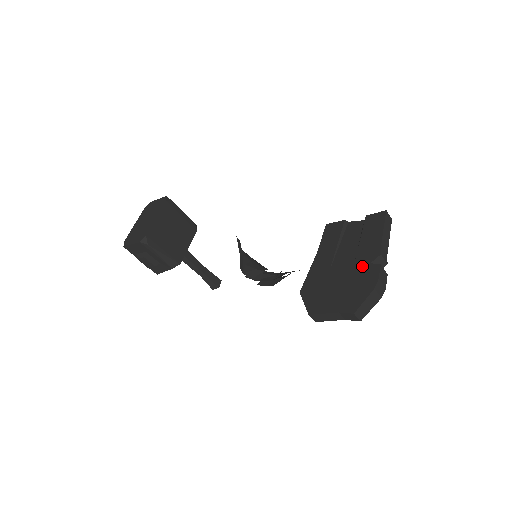
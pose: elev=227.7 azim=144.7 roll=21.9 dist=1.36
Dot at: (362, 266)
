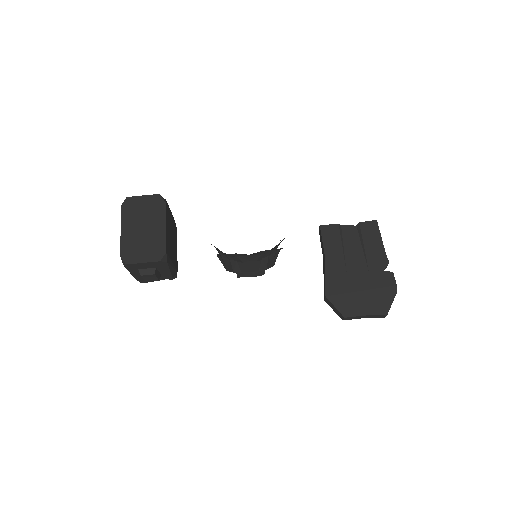
Dot at: (377, 273)
